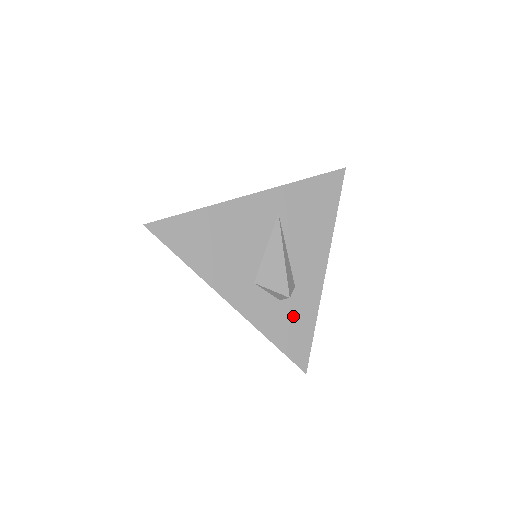
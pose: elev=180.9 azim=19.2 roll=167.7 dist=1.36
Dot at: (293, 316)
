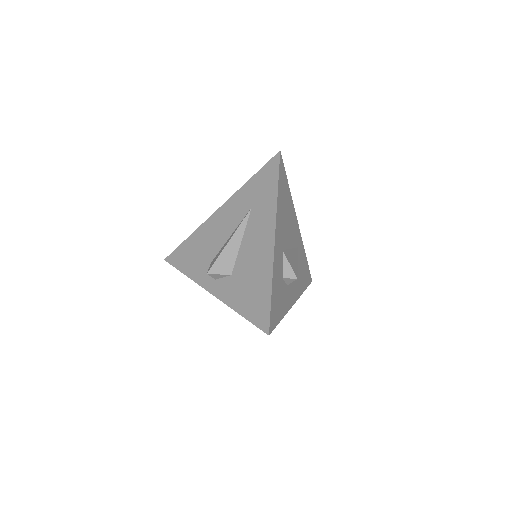
Dot at: (281, 296)
